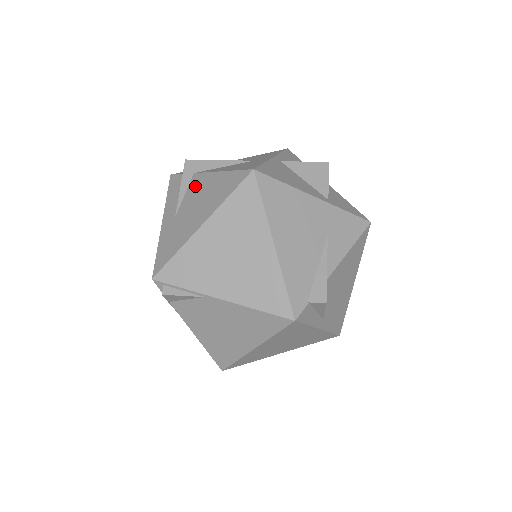
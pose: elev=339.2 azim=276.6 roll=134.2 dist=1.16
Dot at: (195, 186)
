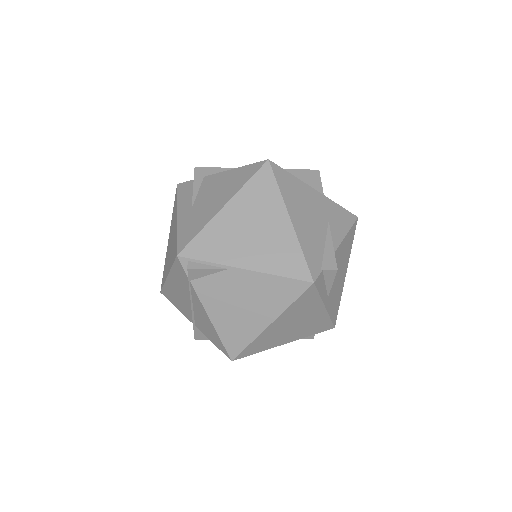
Dot at: (208, 184)
